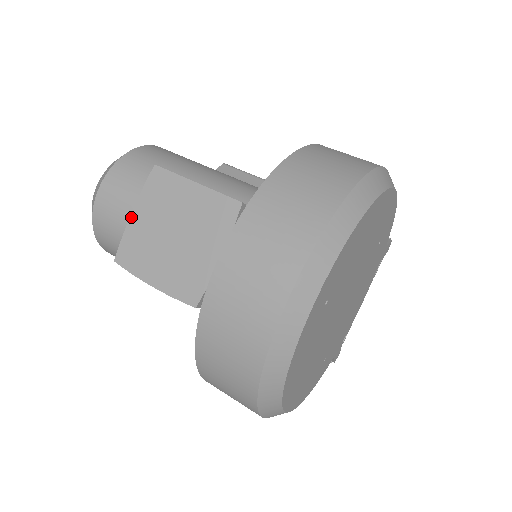
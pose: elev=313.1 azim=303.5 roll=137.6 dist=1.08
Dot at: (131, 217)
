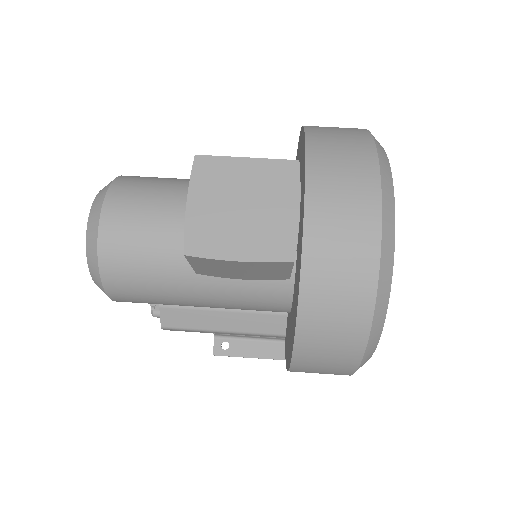
Dot at: (187, 208)
